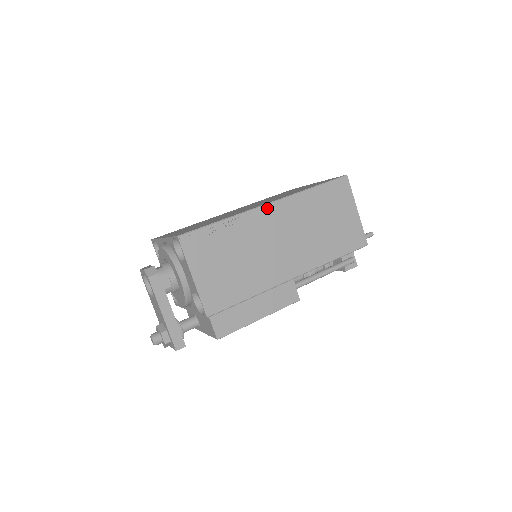
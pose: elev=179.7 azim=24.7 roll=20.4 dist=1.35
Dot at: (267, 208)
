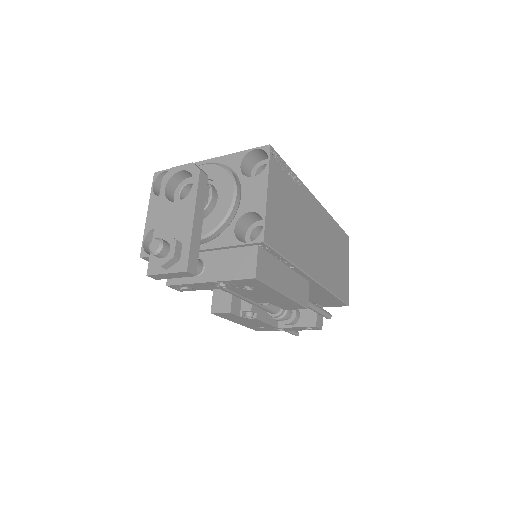
Dot at: (315, 201)
